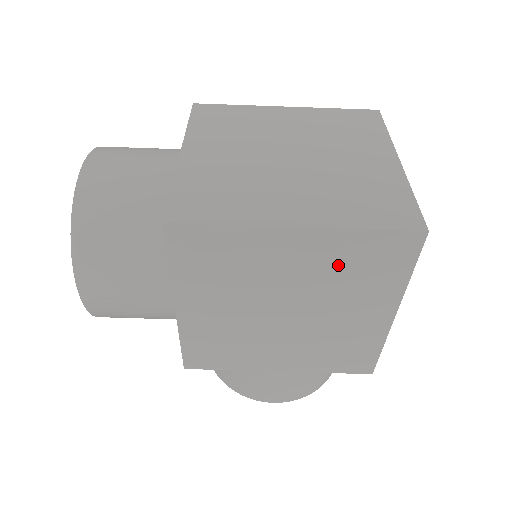
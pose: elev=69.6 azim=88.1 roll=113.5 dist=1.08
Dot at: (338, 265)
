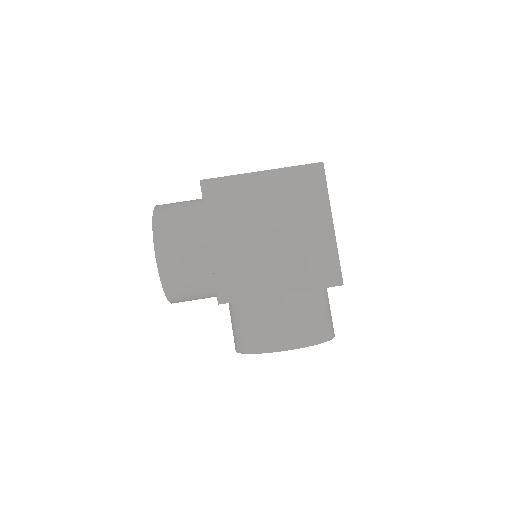
Dot at: (289, 191)
